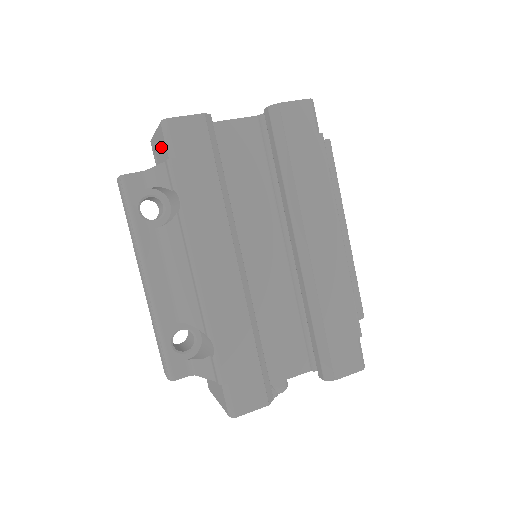
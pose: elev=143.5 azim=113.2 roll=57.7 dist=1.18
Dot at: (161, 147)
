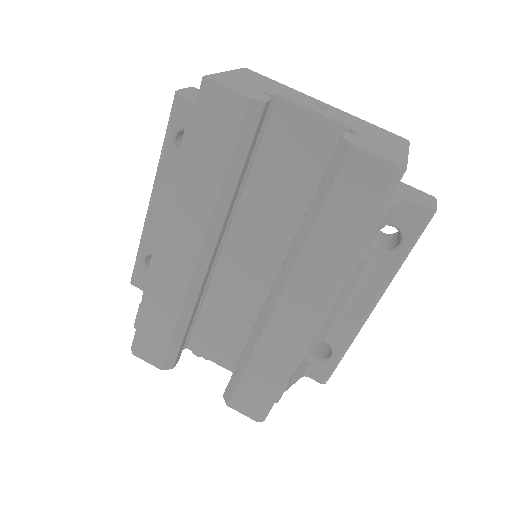
Dot at: occluded
